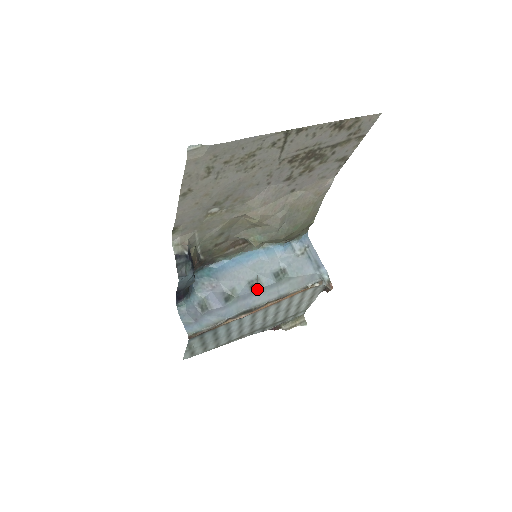
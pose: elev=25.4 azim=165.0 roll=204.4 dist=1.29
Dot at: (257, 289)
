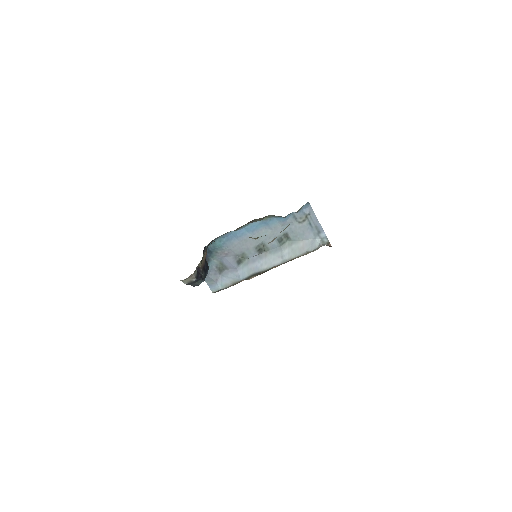
Dot at: (264, 252)
